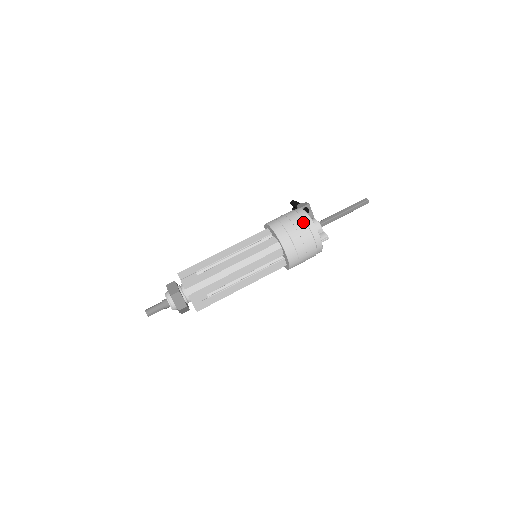
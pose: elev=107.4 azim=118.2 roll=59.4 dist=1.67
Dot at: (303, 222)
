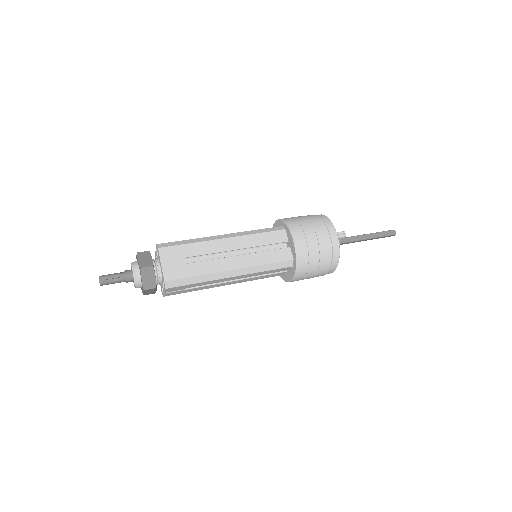
Dot at: (312, 215)
